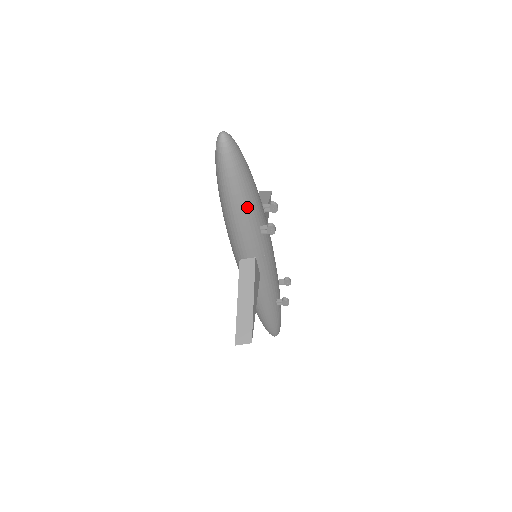
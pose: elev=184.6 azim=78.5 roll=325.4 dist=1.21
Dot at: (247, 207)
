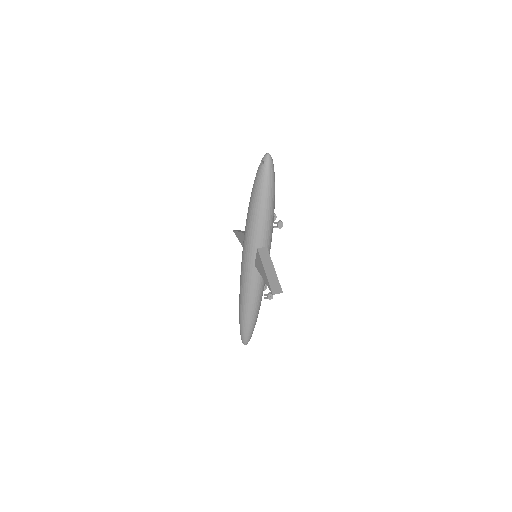
Dot at: (273, 204)
